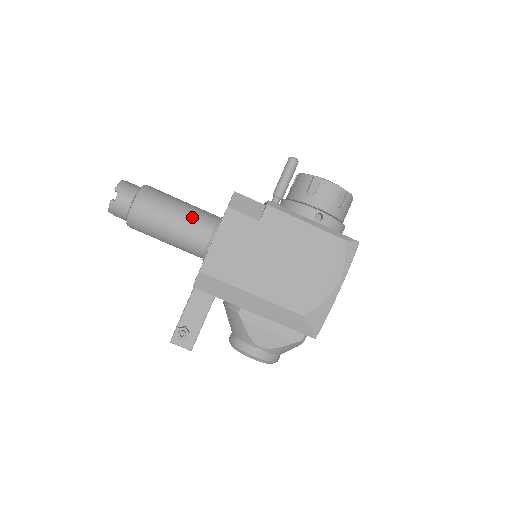
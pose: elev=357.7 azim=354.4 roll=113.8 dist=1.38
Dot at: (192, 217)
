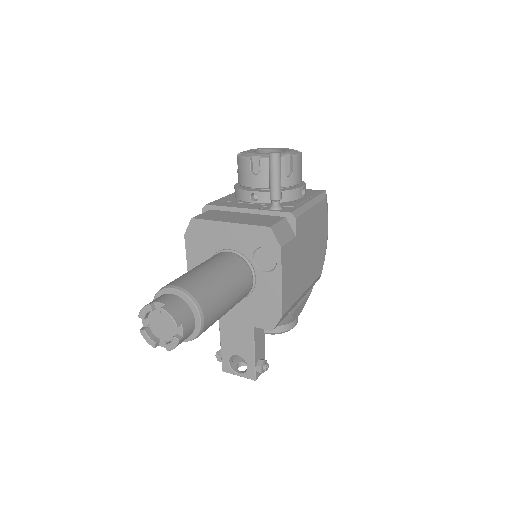
Dot at: (236, 278)
